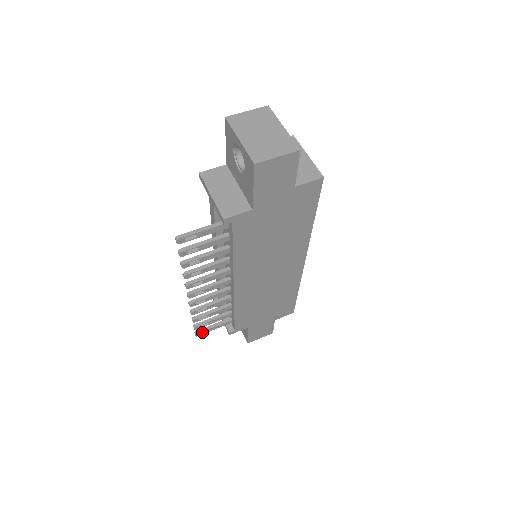
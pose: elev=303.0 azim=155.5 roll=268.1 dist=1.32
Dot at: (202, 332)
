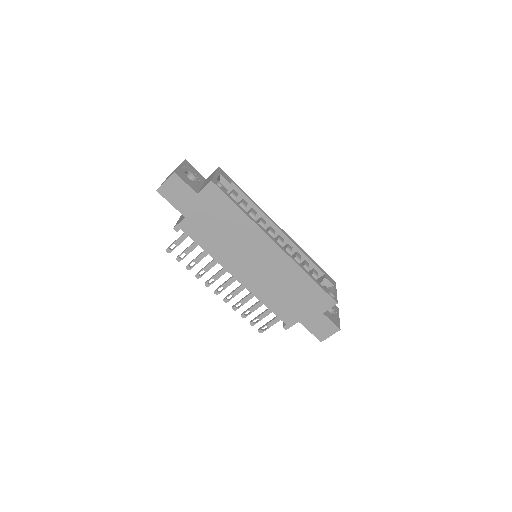
Dot at: (264, 330)
